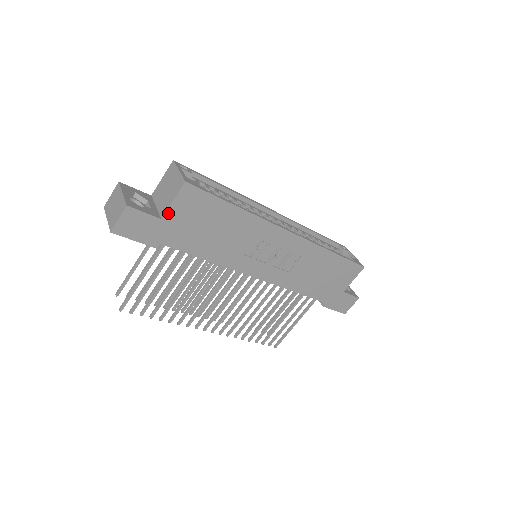
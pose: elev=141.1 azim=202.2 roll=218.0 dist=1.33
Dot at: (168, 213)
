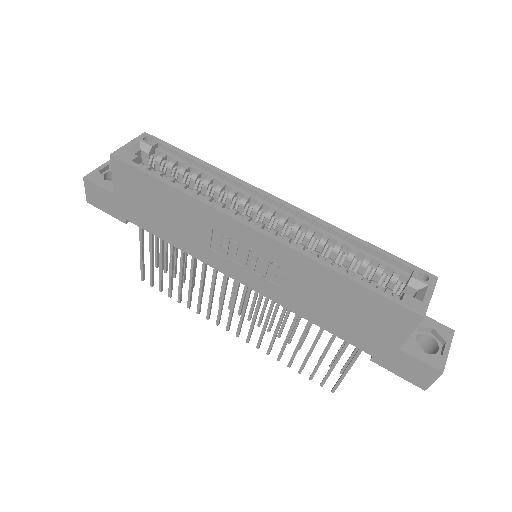
Dot at: (115, 188)
